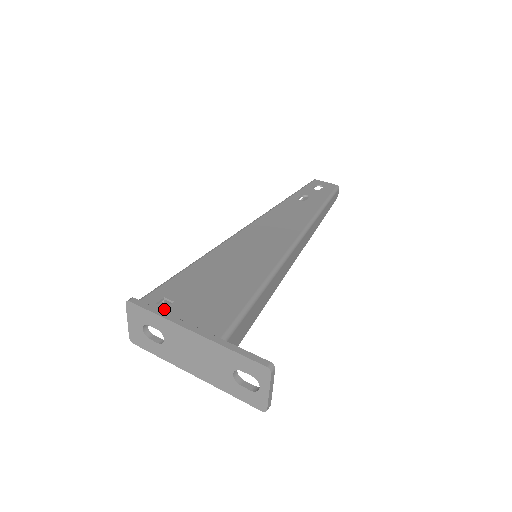
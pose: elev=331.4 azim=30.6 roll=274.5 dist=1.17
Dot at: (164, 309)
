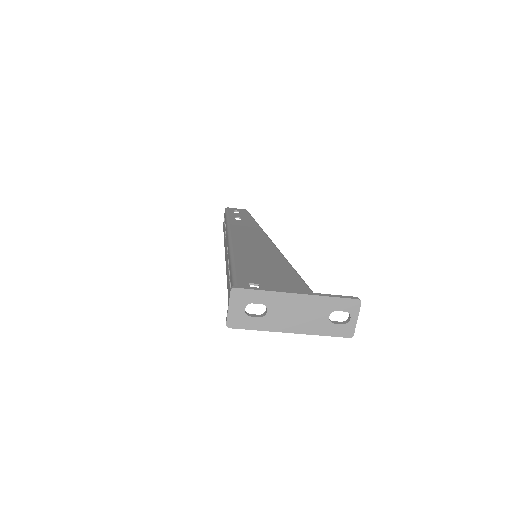
Dot at: occluded
